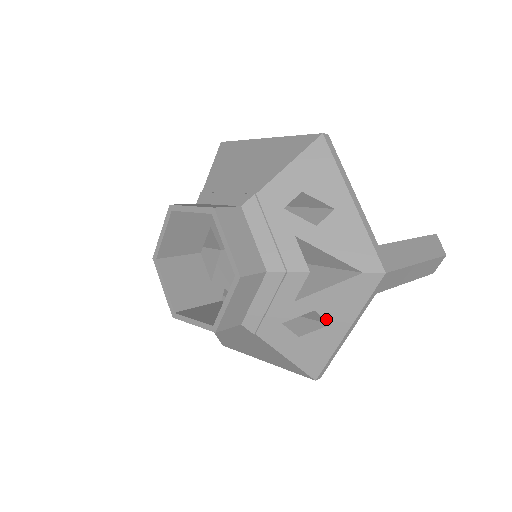
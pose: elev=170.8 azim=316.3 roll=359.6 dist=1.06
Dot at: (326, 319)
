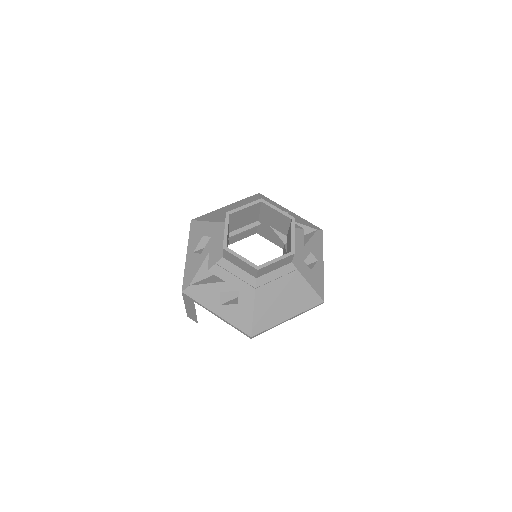
Dot at: (315, 257)
